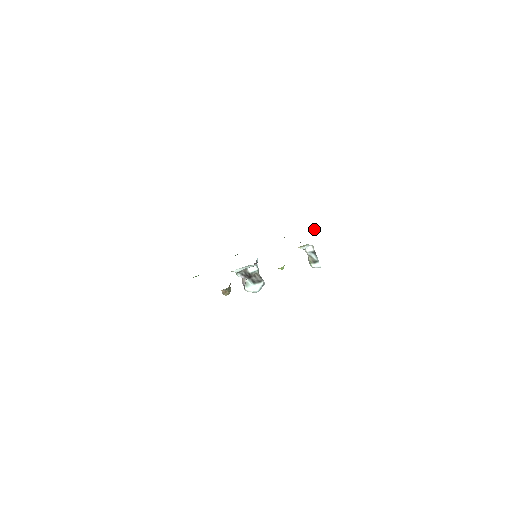
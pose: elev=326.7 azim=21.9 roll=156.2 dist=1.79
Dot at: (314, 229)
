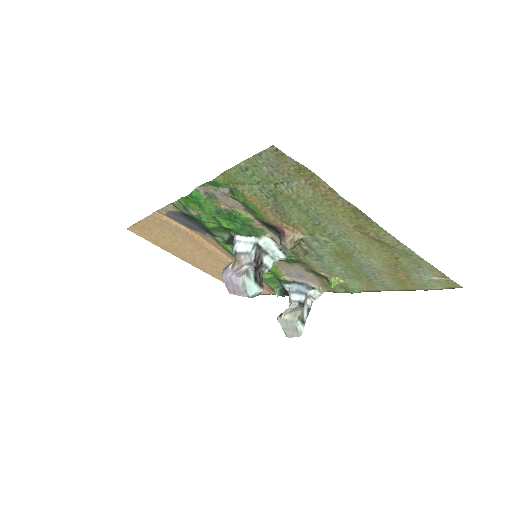
Dot at: (281, 295)
